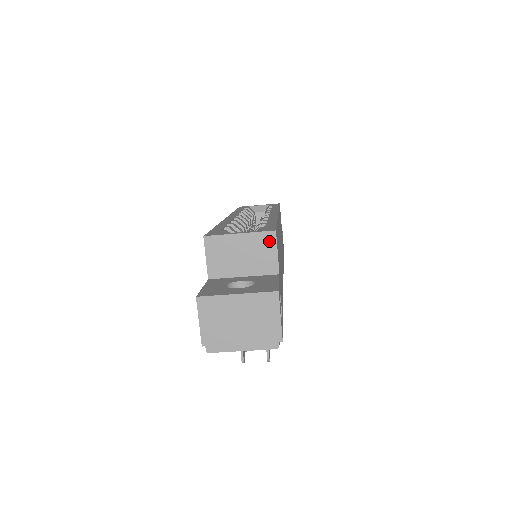
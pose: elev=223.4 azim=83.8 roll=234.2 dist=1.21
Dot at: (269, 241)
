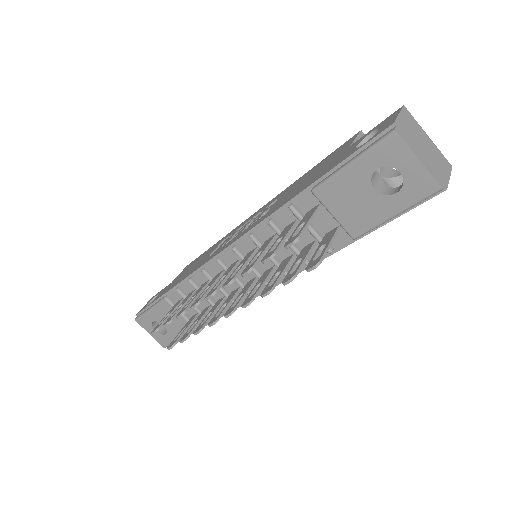
Dot at: occluded
